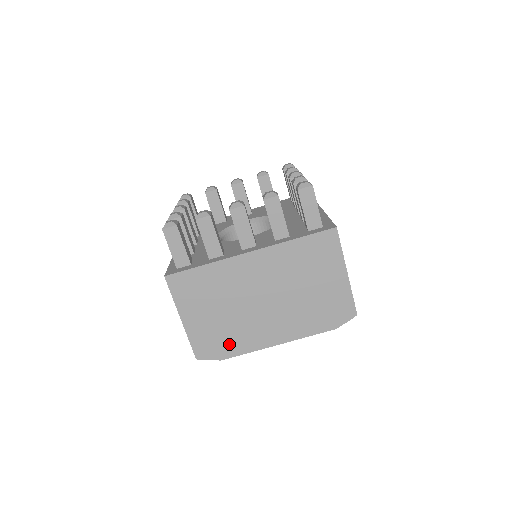
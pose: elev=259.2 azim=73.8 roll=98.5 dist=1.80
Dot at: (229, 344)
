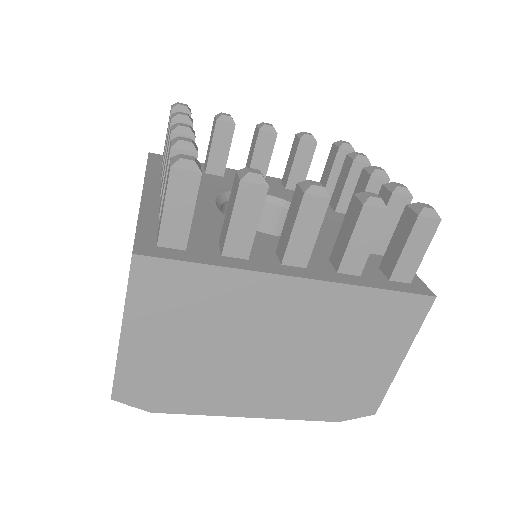
Dot at: (179, 394)
